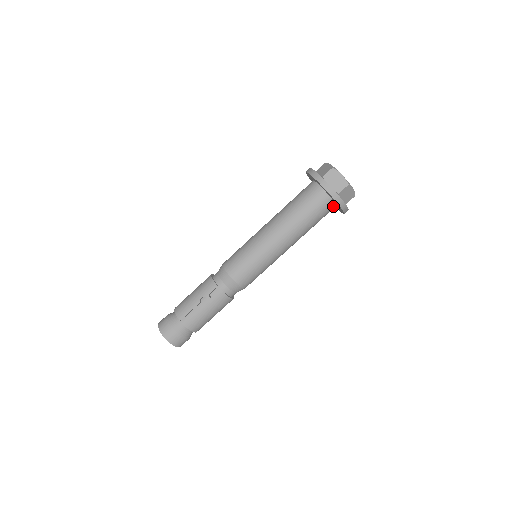
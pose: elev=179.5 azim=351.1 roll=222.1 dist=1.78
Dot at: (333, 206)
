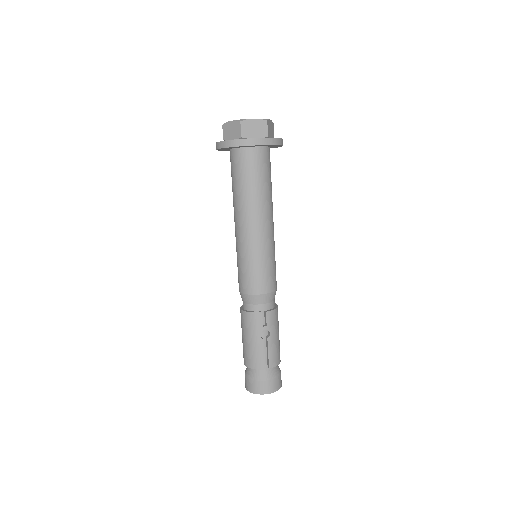
Dot at: (269, 151)
